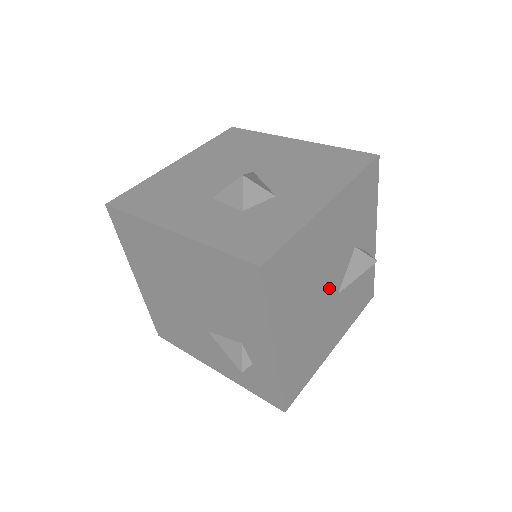
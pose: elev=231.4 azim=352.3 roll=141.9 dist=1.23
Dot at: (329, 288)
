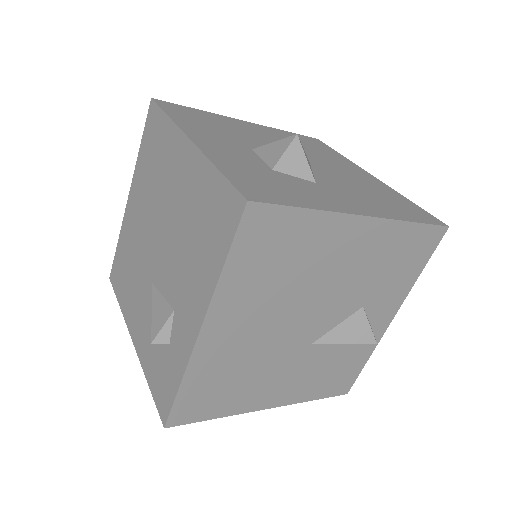
Dot at: (307, 324)
